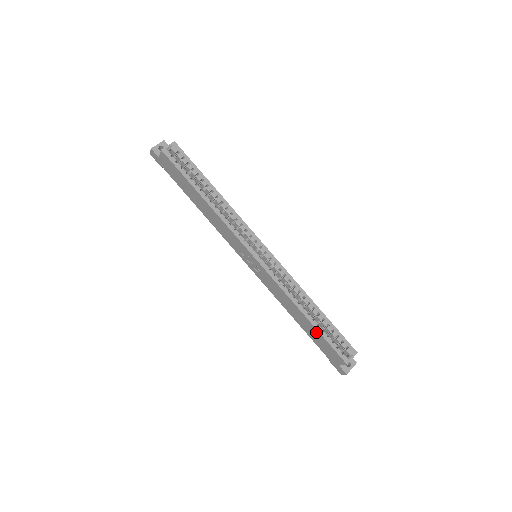
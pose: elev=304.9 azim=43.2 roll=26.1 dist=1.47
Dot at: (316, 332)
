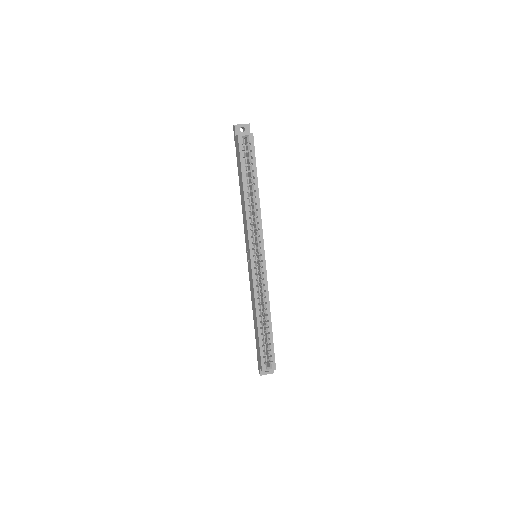
Dot at: (258, 337)
